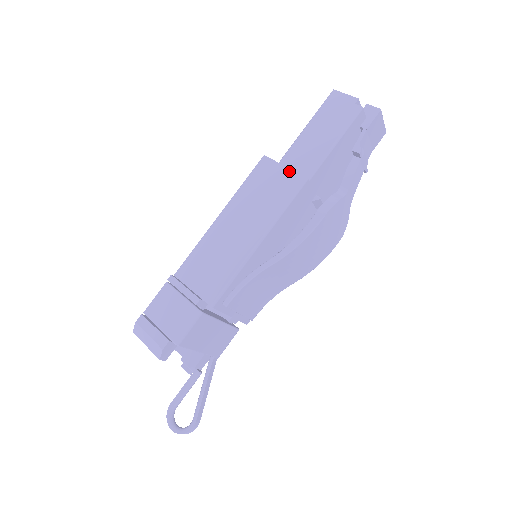
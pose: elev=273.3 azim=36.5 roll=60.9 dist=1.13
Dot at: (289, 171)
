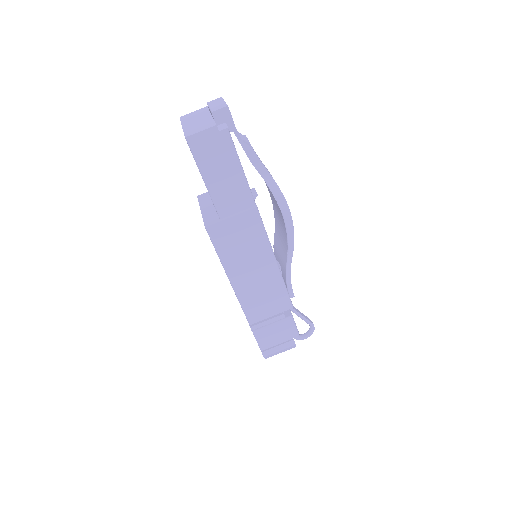
Dot at: (239, 217)
